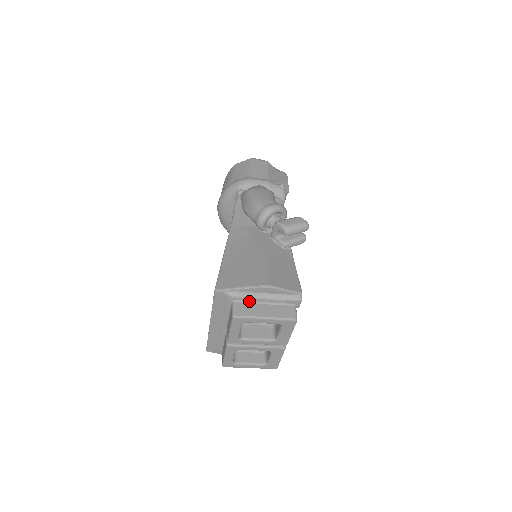
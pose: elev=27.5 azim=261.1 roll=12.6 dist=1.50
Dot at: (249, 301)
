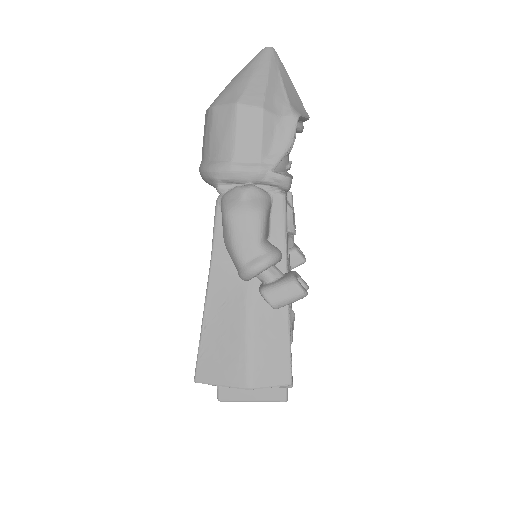
Dot at: occluded
